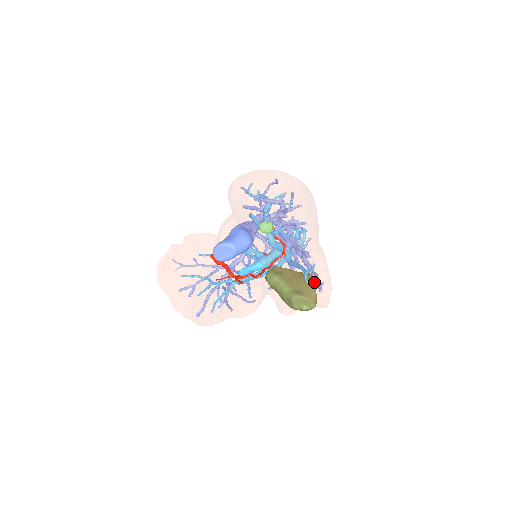
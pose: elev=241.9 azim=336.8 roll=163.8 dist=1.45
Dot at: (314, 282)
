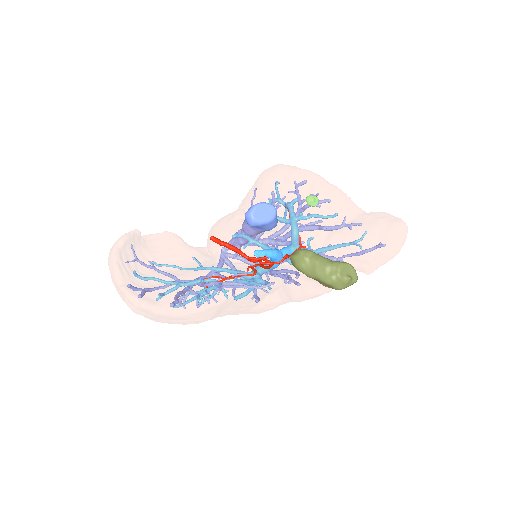
Dot at: (395, 222)
